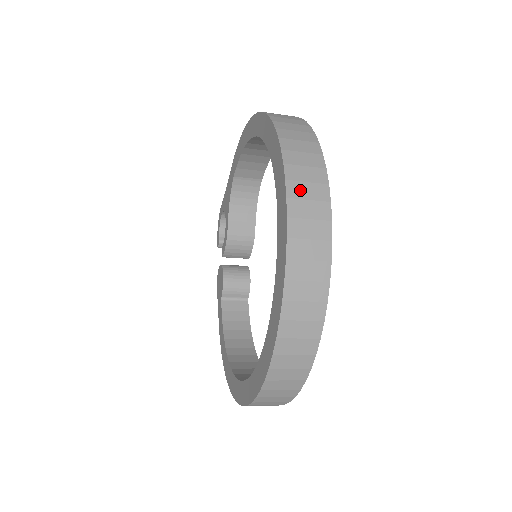
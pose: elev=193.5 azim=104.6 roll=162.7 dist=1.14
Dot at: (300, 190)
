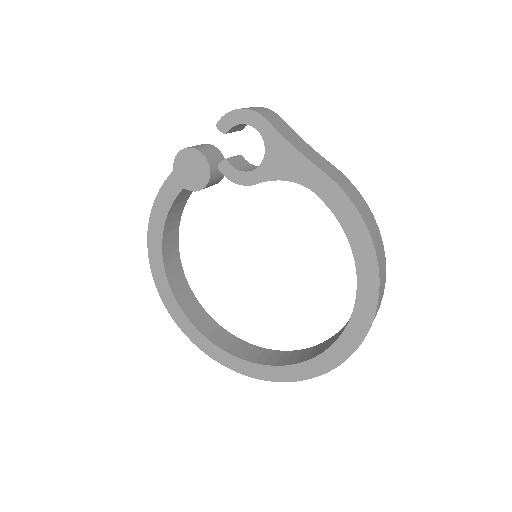
Dot at: occluded
